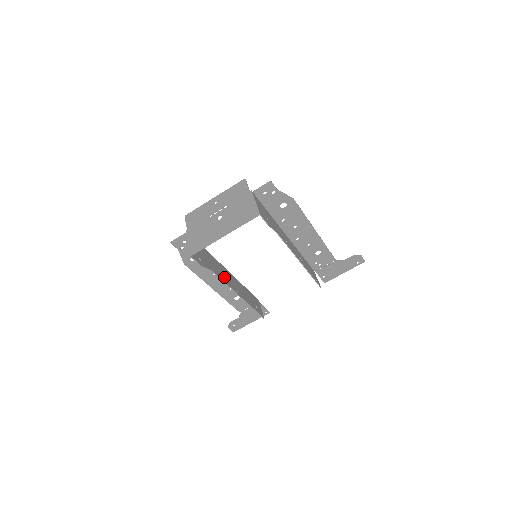
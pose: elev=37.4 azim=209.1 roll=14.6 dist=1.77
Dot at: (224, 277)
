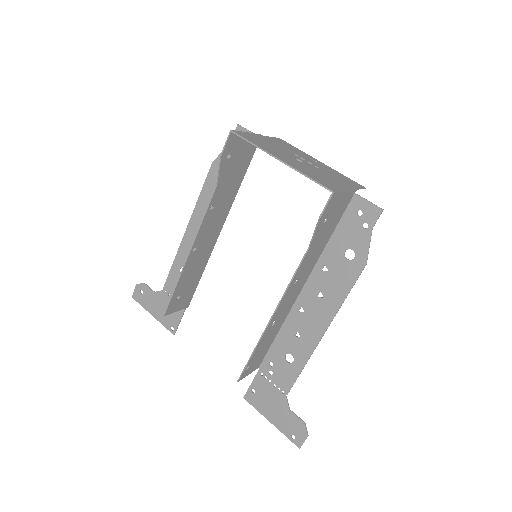
Dot at: (211, 218)
